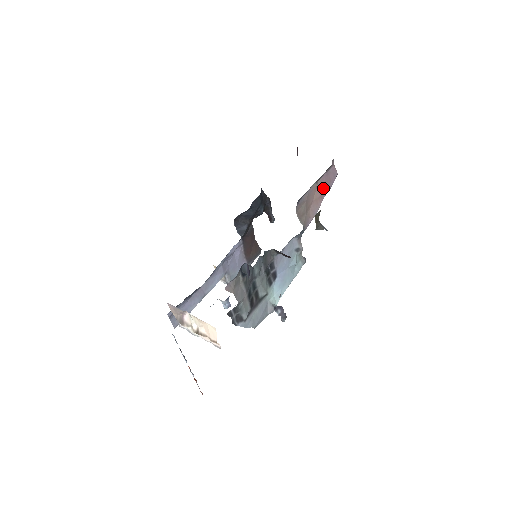
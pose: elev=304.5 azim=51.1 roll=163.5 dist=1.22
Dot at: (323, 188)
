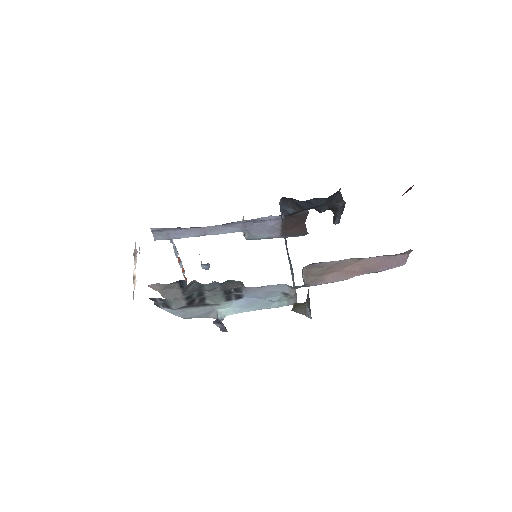
Dot at: (368, 267)
